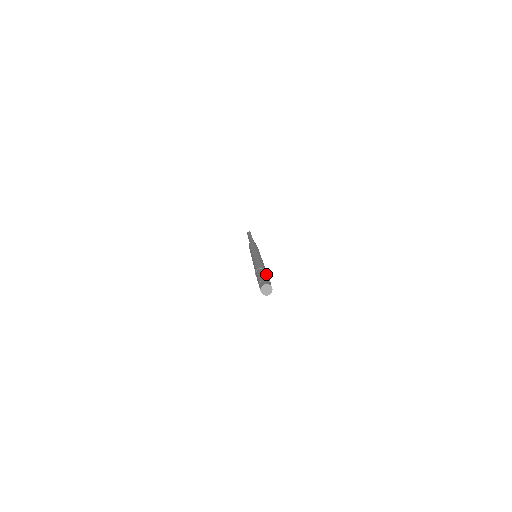
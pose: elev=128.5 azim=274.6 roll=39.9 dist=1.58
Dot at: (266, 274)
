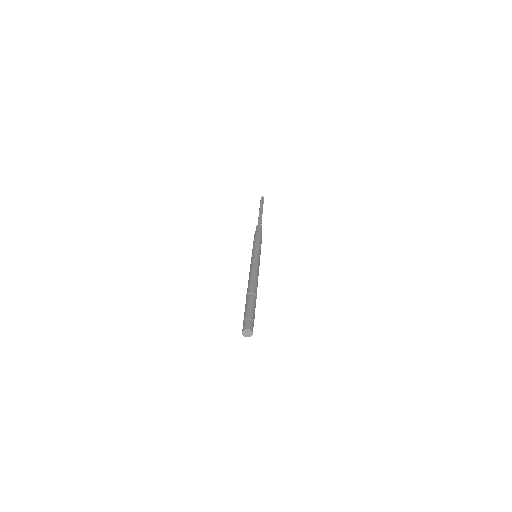
Dot at: (254, 307)
